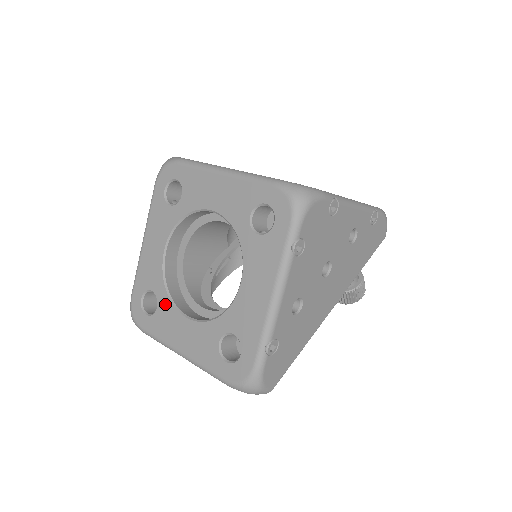
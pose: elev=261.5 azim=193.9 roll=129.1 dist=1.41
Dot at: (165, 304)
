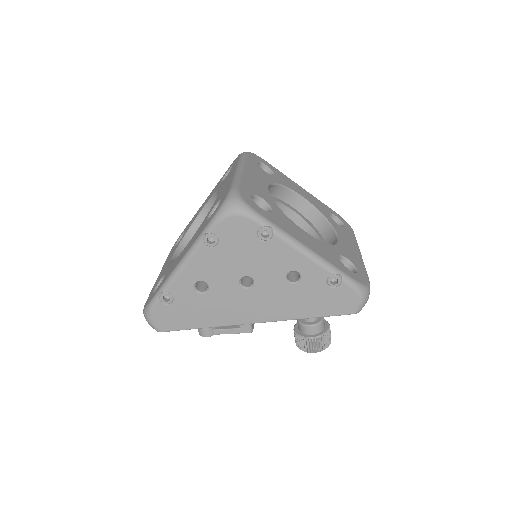
Dot at: occluded
